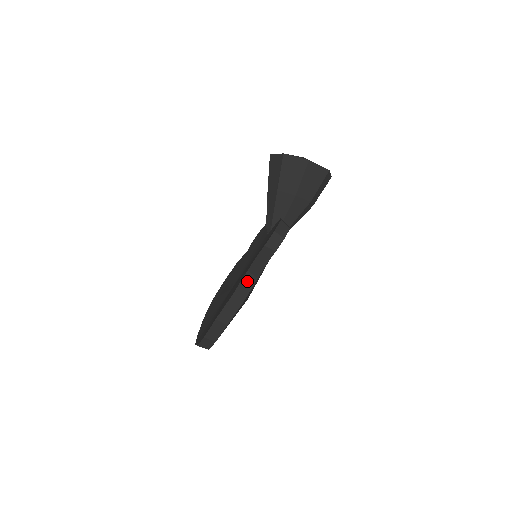
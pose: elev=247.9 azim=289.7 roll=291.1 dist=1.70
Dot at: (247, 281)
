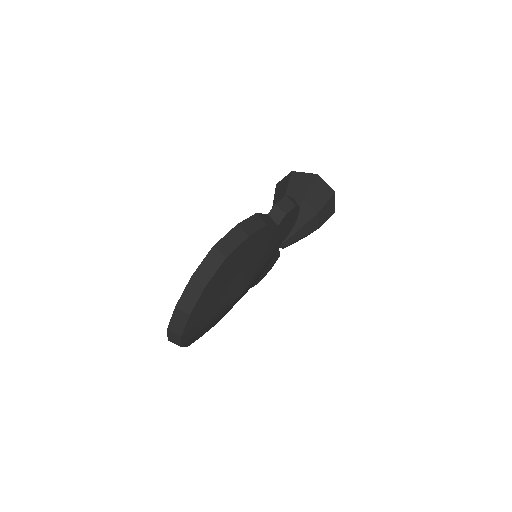
Dot at: (255, 221)
